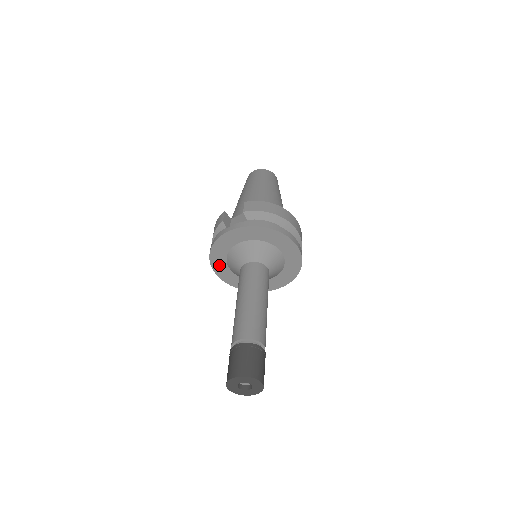
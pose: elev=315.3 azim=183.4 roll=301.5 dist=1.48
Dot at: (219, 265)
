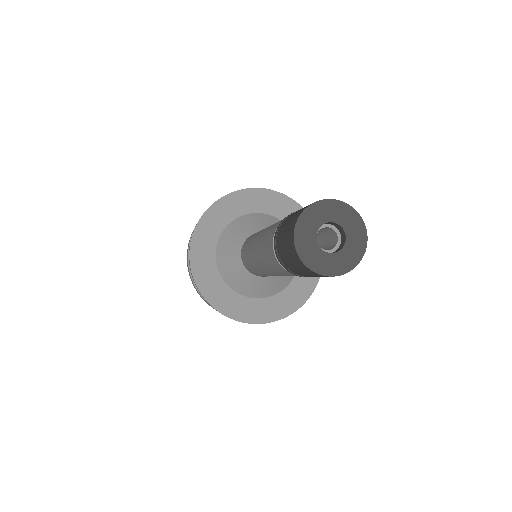
Dot at: (203, 246)
